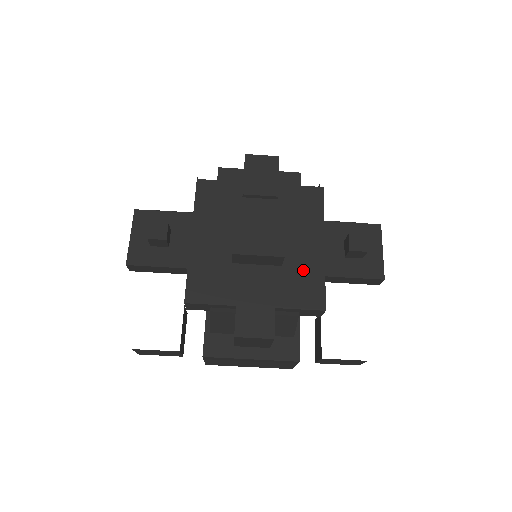
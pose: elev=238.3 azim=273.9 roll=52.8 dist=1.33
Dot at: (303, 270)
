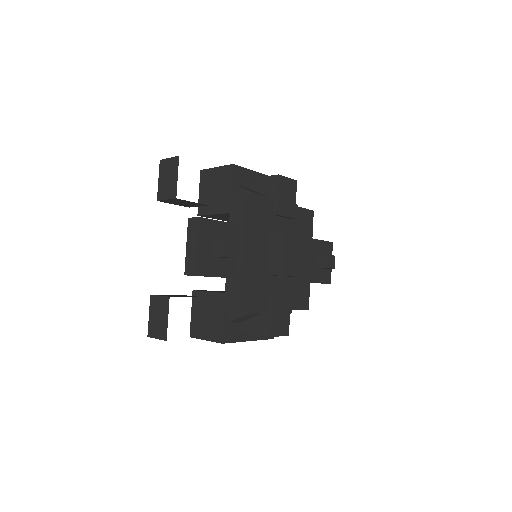
Dot at: (301, 280)
